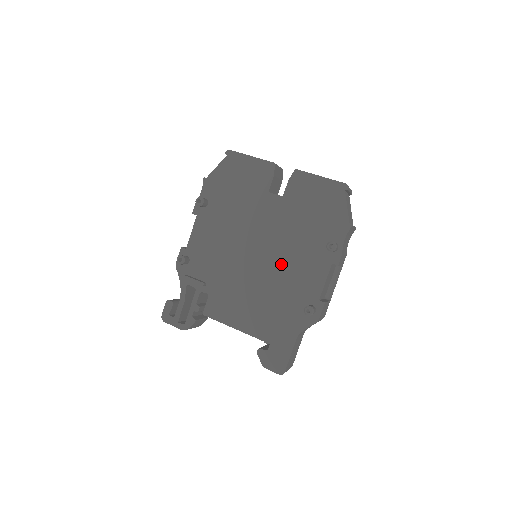
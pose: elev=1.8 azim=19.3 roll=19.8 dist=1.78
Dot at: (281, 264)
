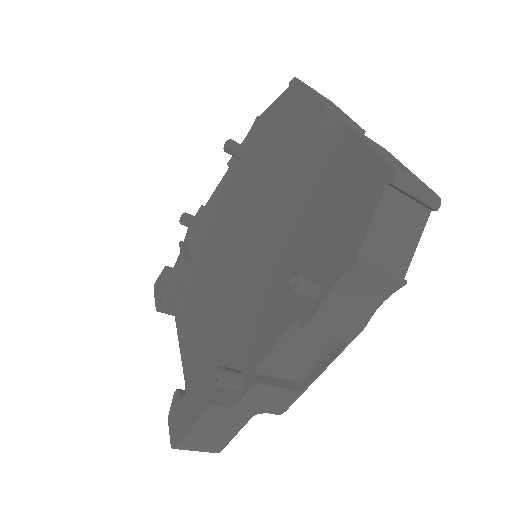
Dot at: (251, 280)
